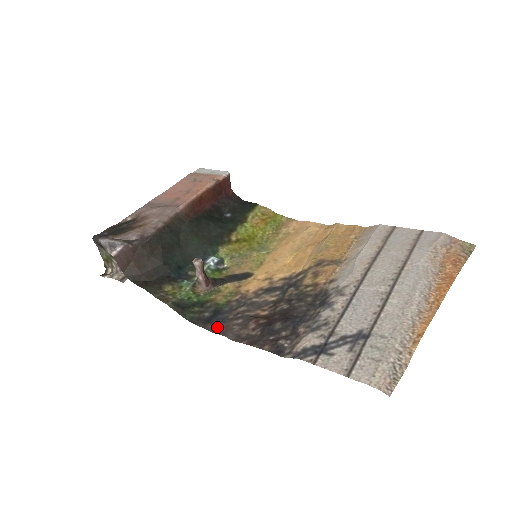
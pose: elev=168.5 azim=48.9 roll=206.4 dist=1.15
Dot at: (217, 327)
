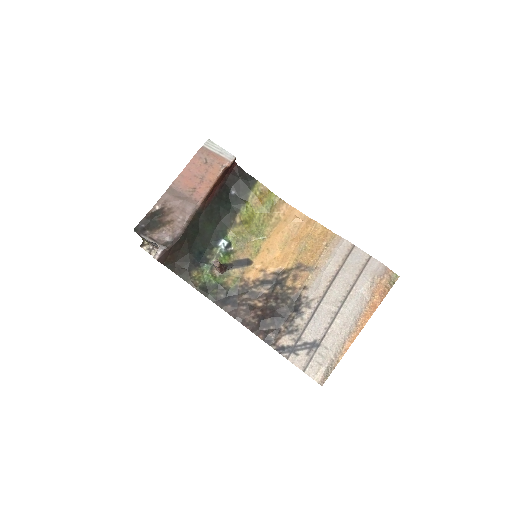
Dot at: (230, 309)
